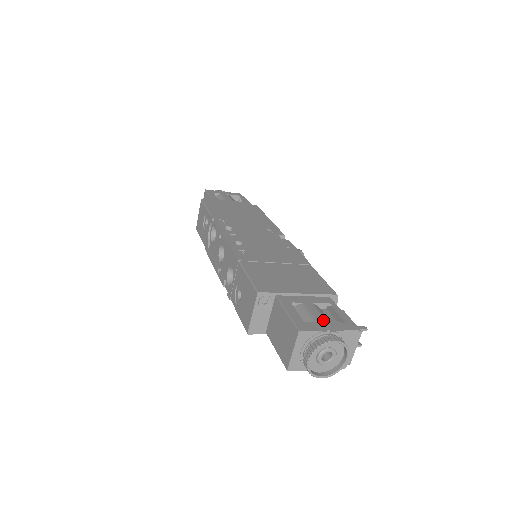
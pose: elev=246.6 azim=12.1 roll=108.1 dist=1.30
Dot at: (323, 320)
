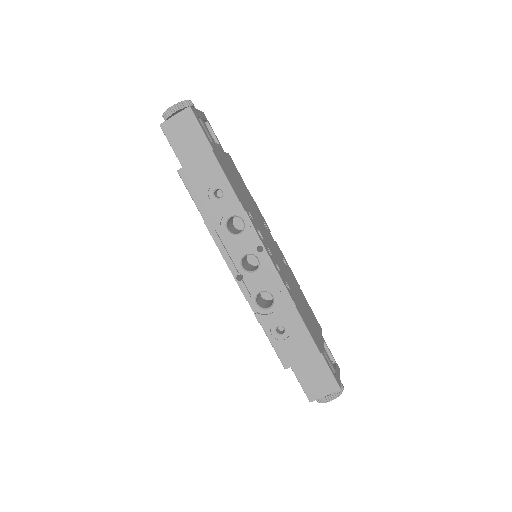
Dot at: (335, 367)
